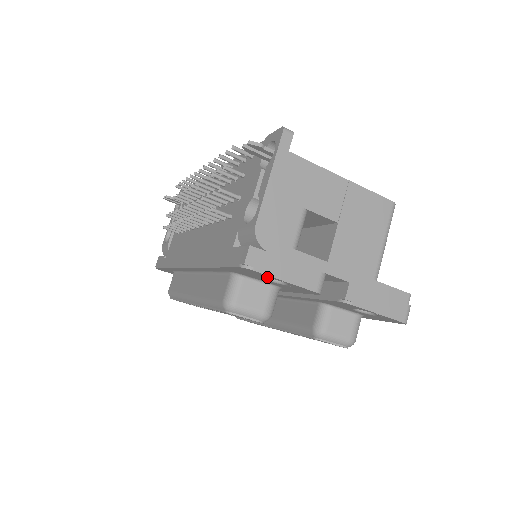
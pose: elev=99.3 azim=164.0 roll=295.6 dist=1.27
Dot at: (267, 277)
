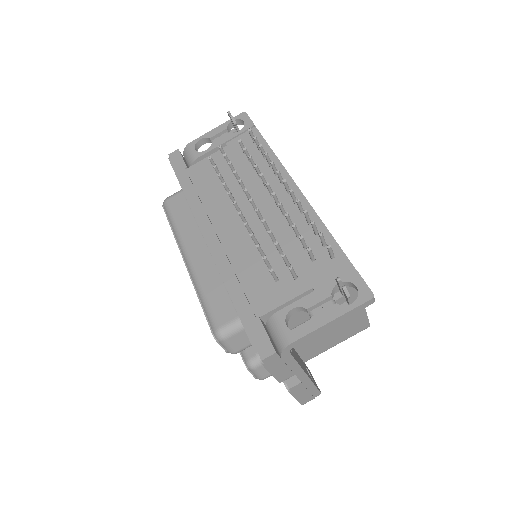
Dot at: occluded
